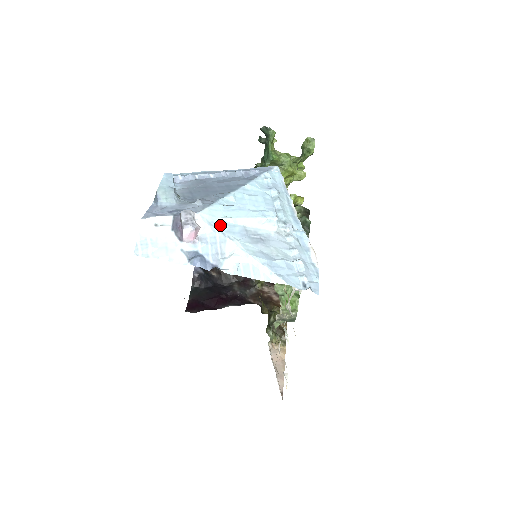
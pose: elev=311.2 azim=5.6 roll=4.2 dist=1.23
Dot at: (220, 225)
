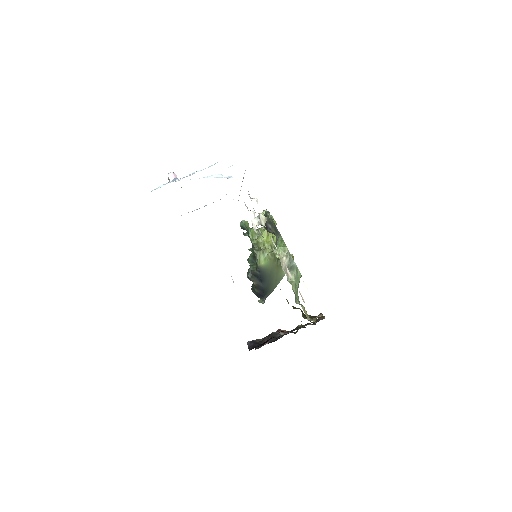
Dot at: occluded
